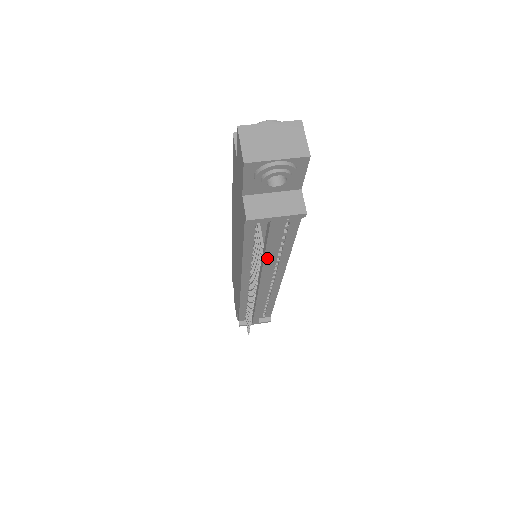
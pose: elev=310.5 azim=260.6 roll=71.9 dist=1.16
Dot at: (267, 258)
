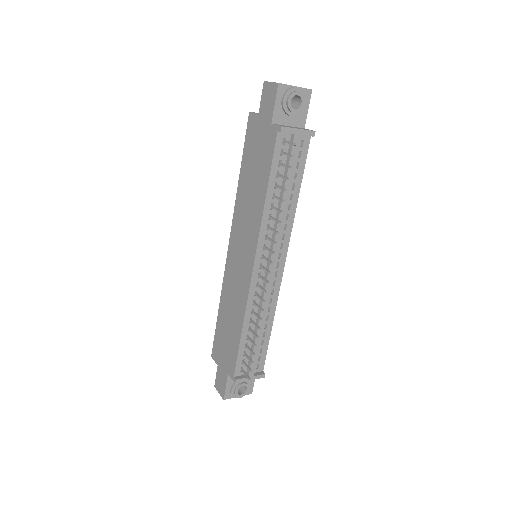
Dot at: occluded
